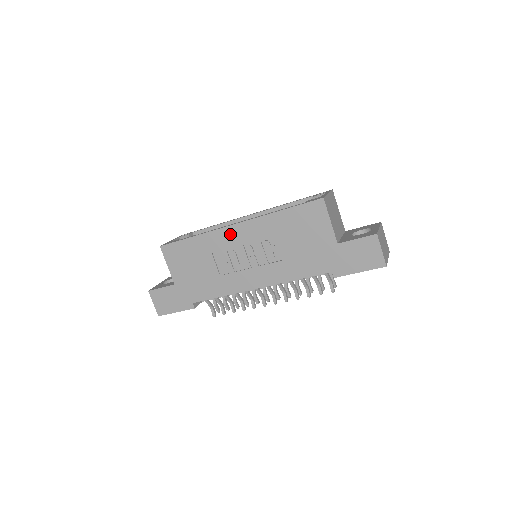
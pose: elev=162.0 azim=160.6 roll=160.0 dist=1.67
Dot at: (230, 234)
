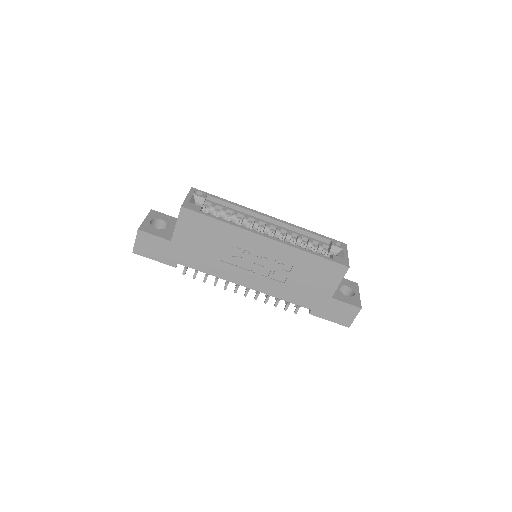
Dot at: (257, 241)
